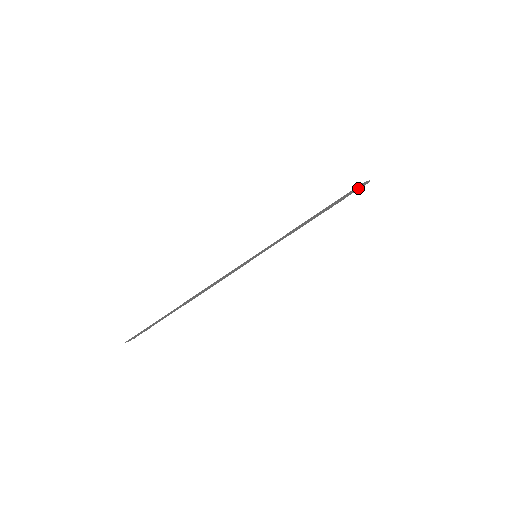
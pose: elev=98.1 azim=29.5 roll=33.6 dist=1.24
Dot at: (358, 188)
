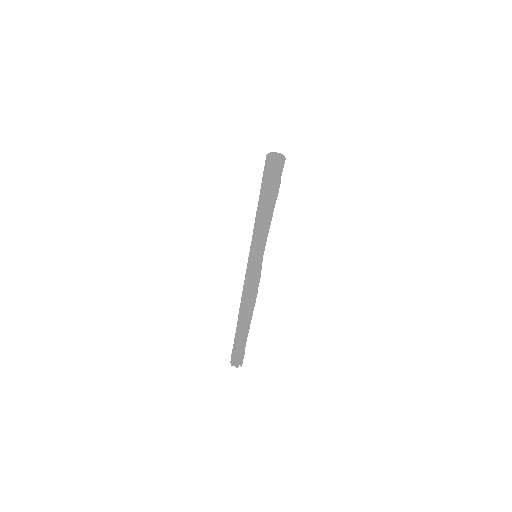
Dot at: (278, 164)
